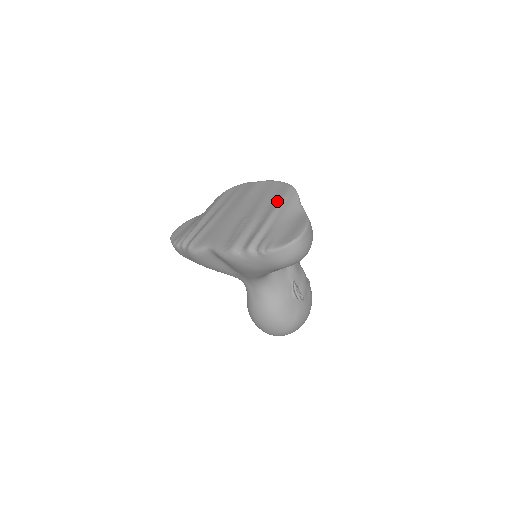
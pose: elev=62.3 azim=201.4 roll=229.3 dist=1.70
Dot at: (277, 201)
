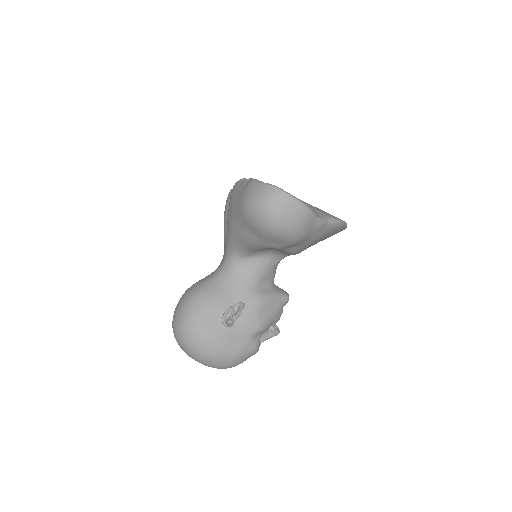
Dot at: (320, 209)
